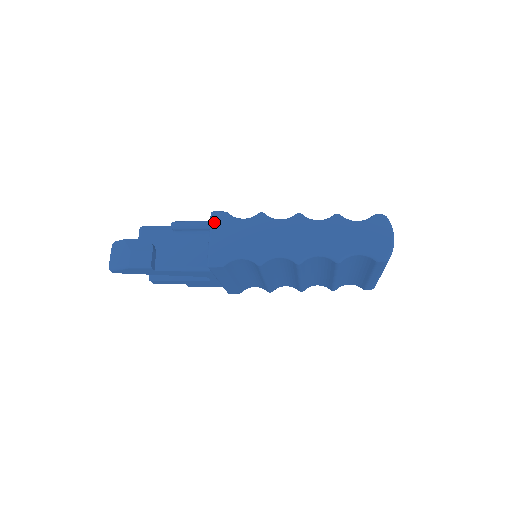
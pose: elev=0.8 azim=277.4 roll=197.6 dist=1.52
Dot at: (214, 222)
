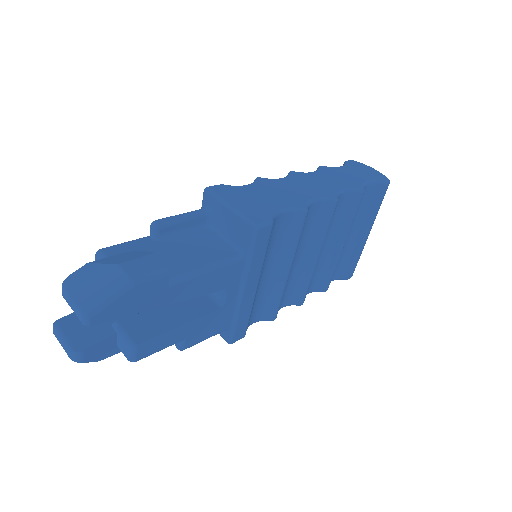
Dot at: (219, 193)
